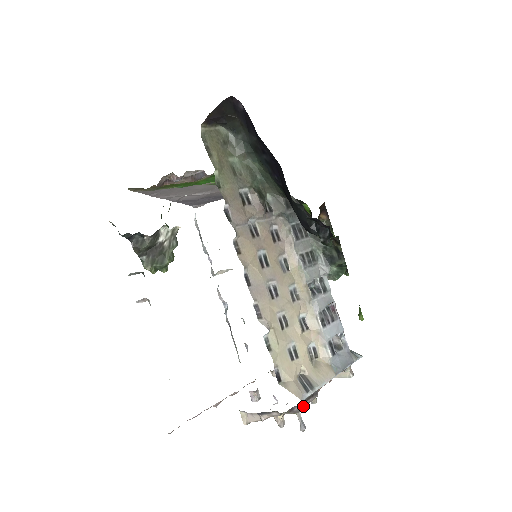
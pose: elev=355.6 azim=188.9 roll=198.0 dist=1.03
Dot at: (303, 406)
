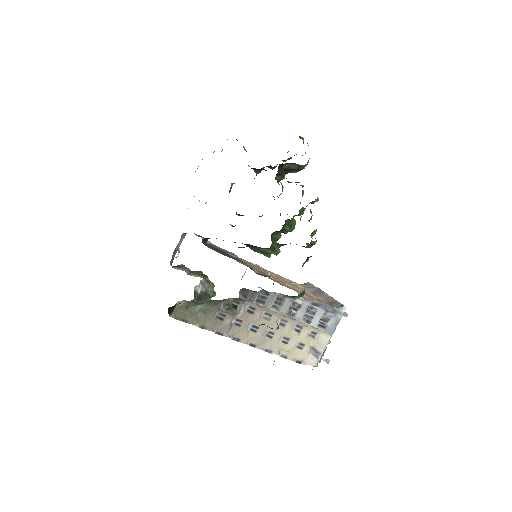
Dot at: occluded
